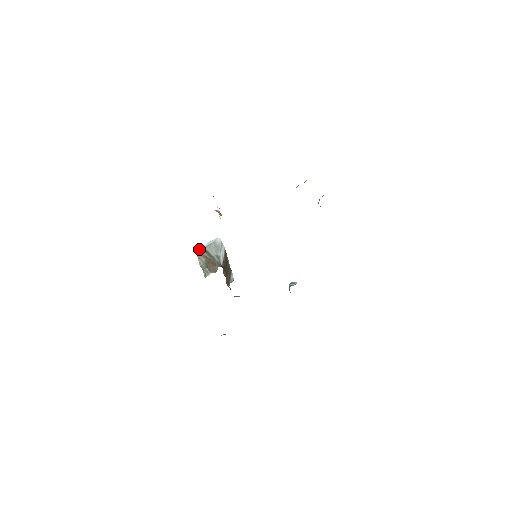
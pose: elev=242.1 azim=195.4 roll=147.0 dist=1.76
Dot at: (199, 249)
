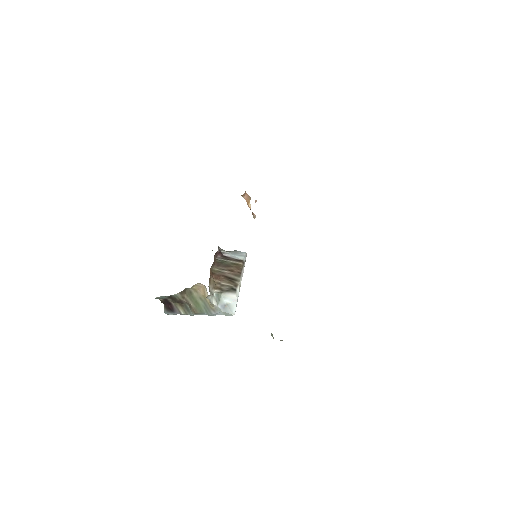
Dot at: occluded
